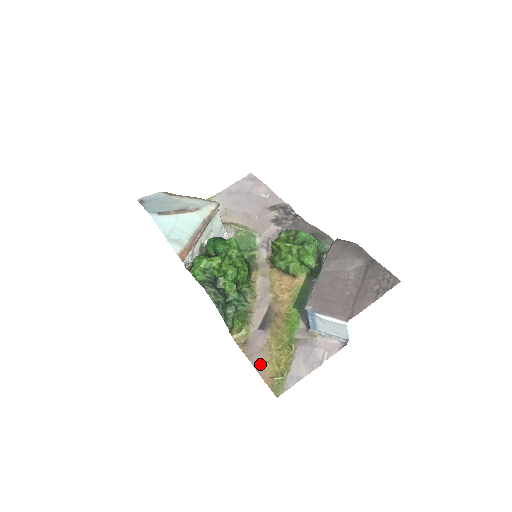
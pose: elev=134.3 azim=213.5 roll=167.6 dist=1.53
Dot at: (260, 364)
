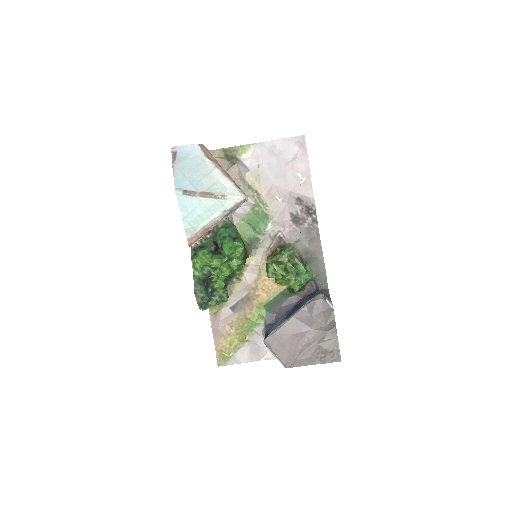
Dot at: (218, 336)
